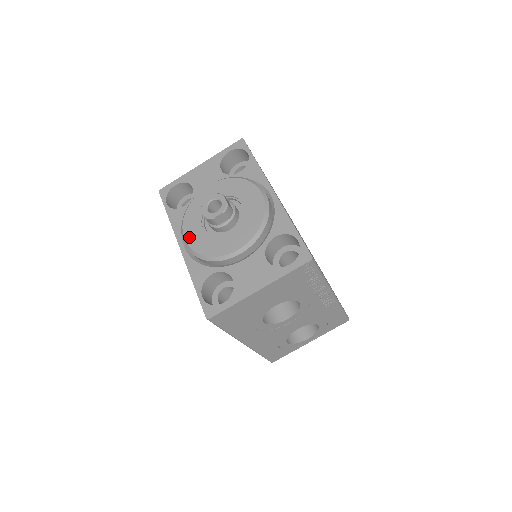
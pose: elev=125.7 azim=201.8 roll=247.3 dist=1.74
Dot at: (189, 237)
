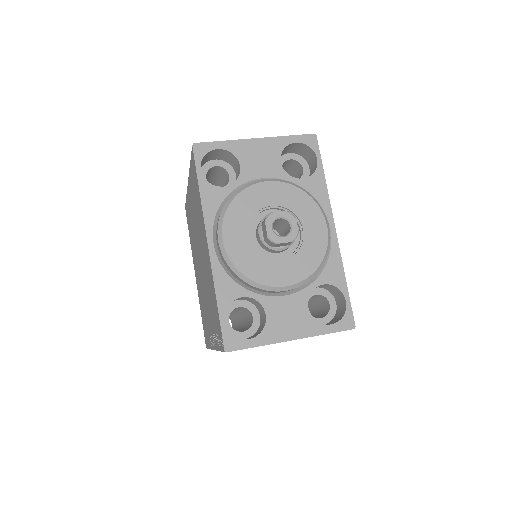
Dot at: (229, 240)
